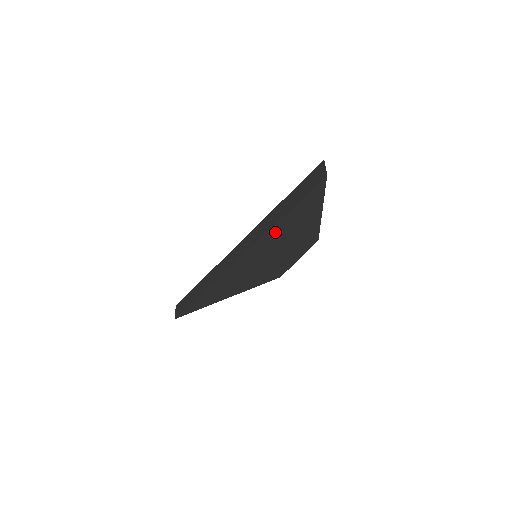
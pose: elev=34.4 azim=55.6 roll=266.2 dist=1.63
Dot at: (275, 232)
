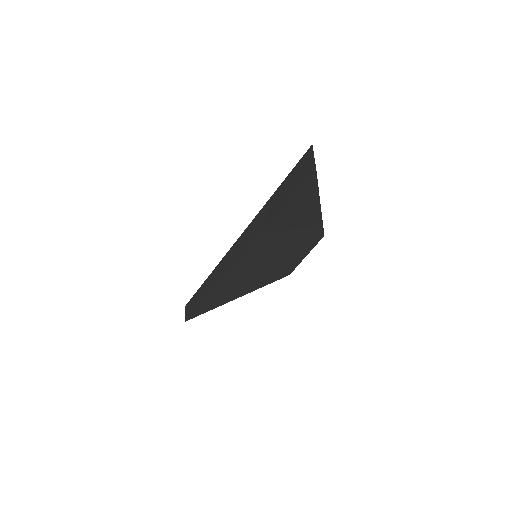
Dot at: (268, 234)
